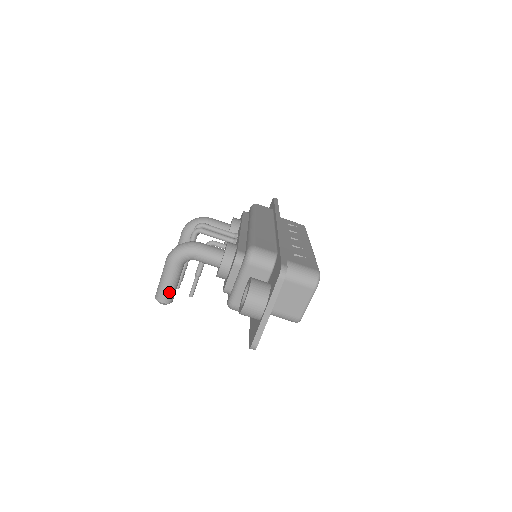
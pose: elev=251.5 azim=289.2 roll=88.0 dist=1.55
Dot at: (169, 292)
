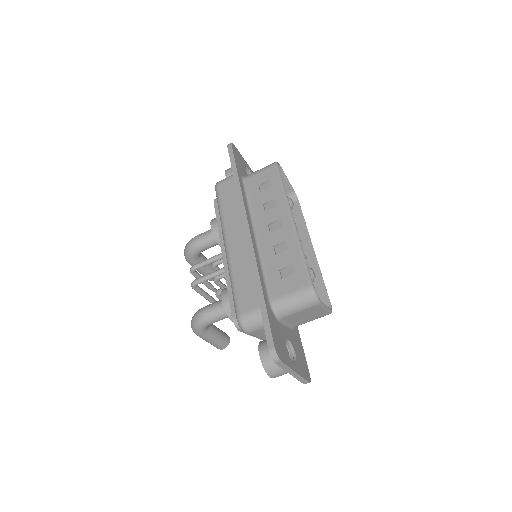
Dot at: (220, 343)
